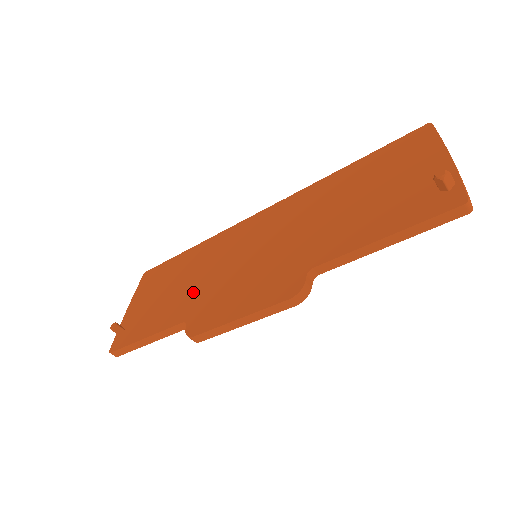
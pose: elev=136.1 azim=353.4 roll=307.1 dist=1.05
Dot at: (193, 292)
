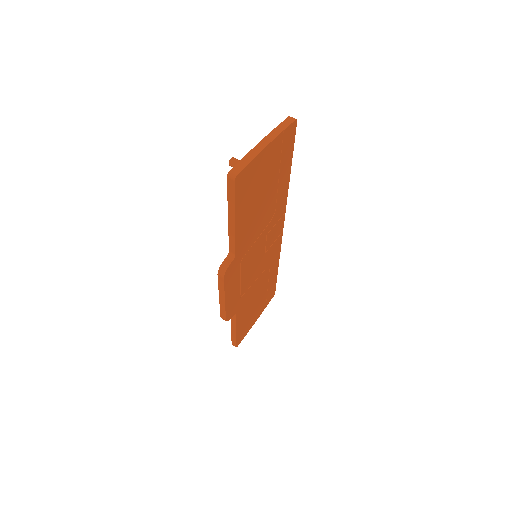
Dot at: occluded
